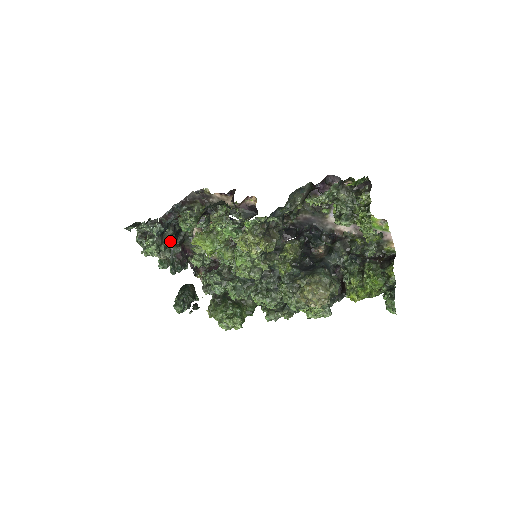
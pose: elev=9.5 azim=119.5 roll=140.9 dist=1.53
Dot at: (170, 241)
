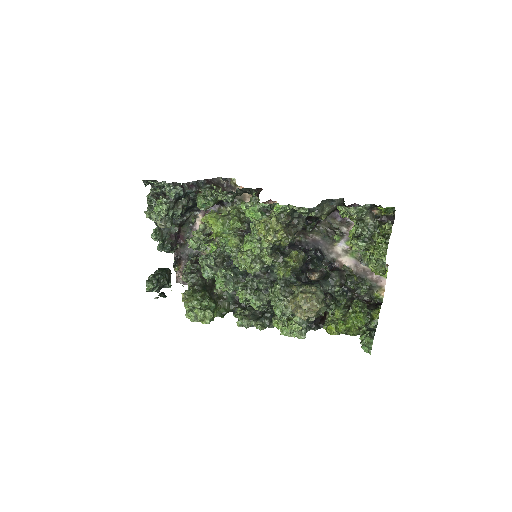
Dot at: (181, 210)
